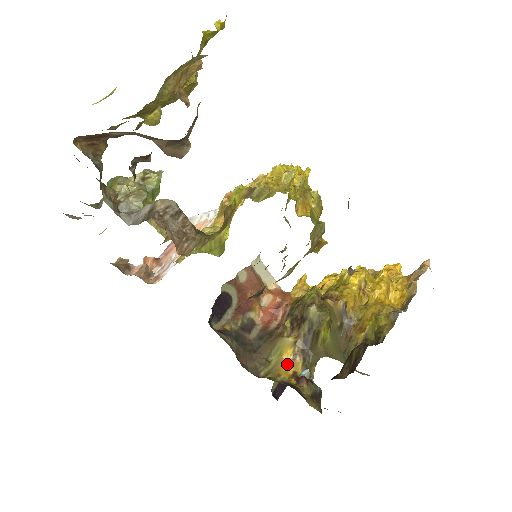
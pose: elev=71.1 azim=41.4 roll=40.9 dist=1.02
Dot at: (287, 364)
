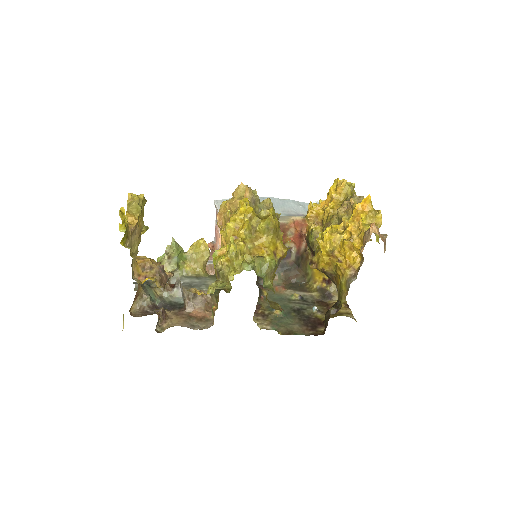
Dot at: (318, 275)
